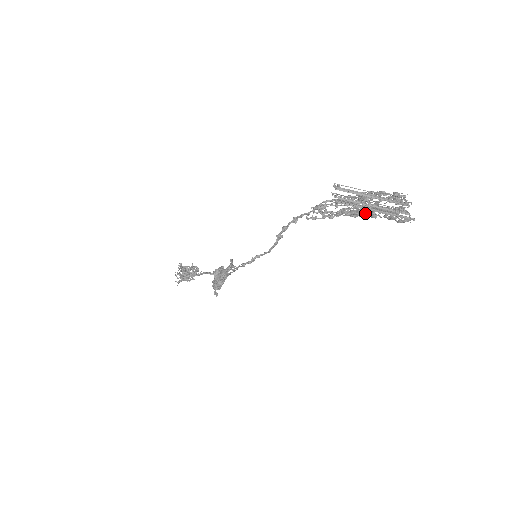
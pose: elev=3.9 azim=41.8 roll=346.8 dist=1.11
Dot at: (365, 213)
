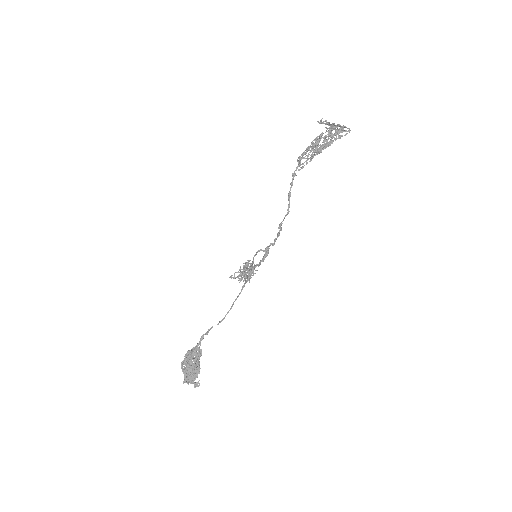
Dot at: (325, 145)
